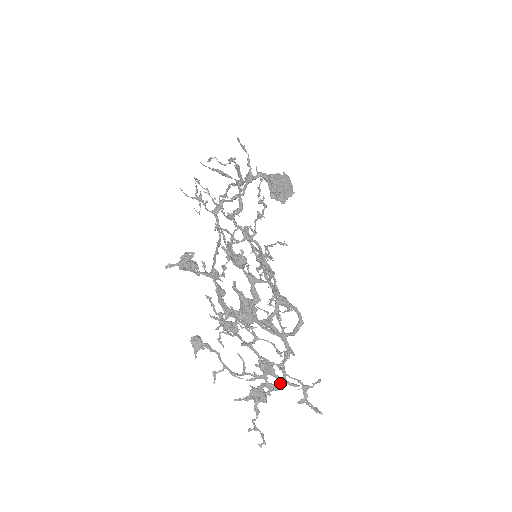
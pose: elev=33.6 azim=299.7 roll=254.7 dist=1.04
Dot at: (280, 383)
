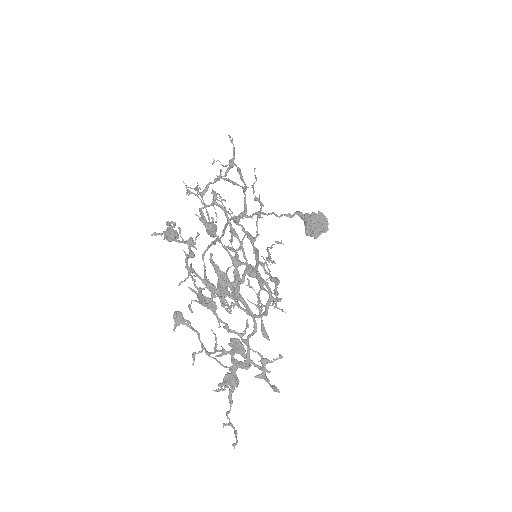
Dot at: occluded
